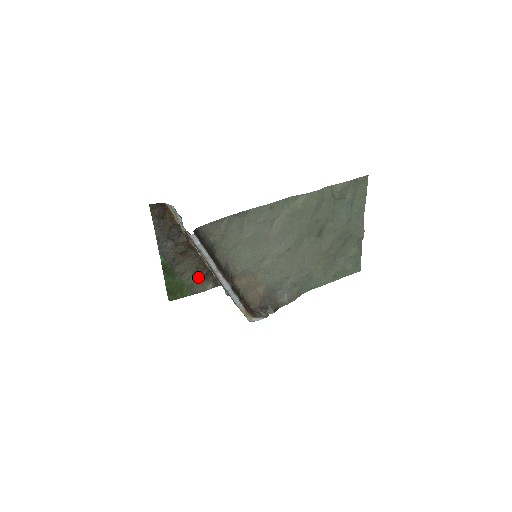
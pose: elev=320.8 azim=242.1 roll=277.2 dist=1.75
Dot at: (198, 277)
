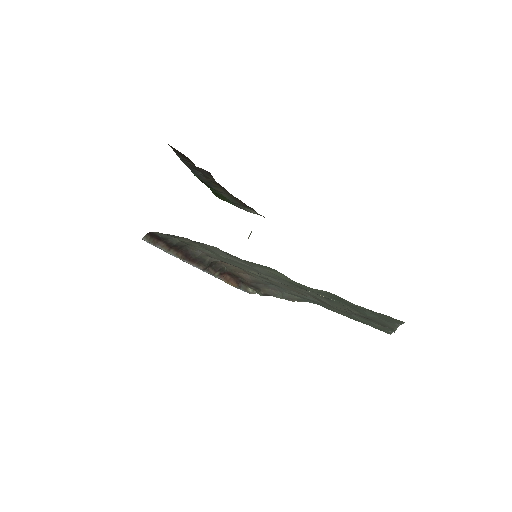
Dot at: (238, 202)
